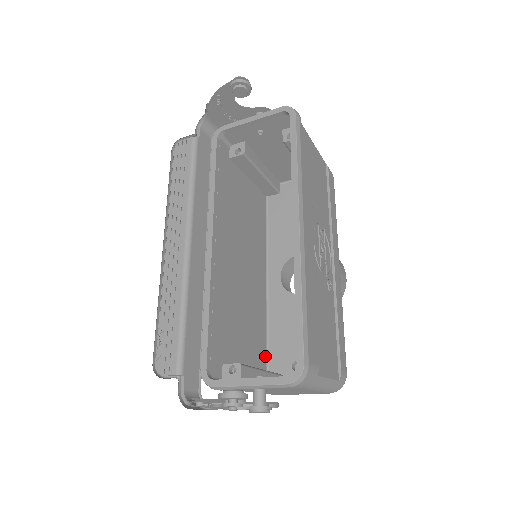
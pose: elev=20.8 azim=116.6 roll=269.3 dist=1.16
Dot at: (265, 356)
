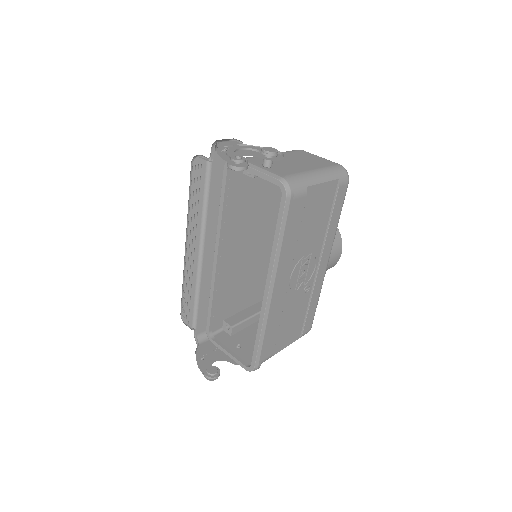
Dot at: occluded
